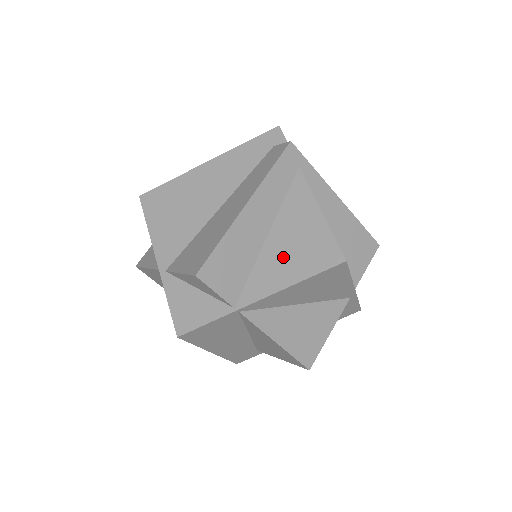
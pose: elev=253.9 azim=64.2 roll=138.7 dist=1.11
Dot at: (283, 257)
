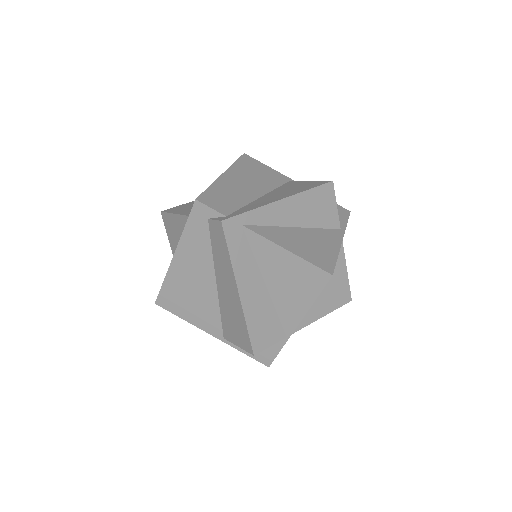
Dot at: (289, 294)
